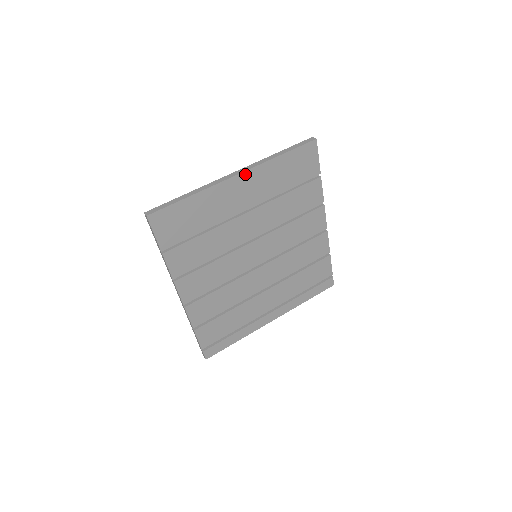
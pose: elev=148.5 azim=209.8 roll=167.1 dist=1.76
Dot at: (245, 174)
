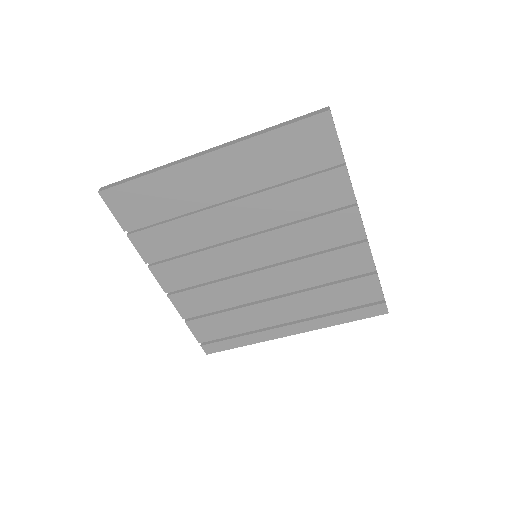
Dot at: (218, 154)
